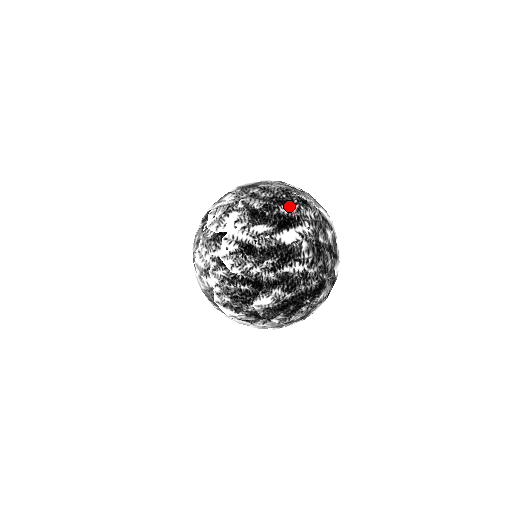
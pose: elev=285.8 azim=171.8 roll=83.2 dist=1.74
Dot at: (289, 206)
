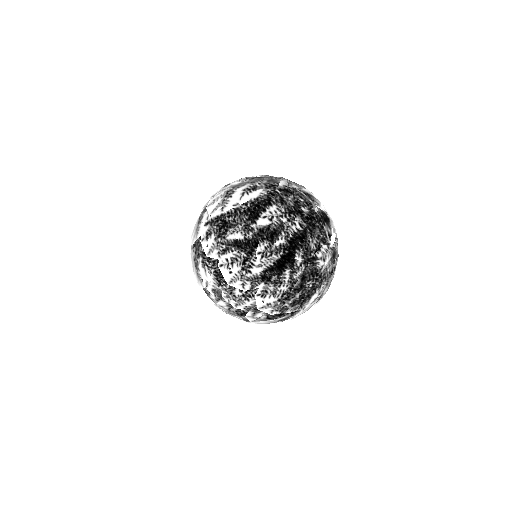
Dot at: (304, 238)
